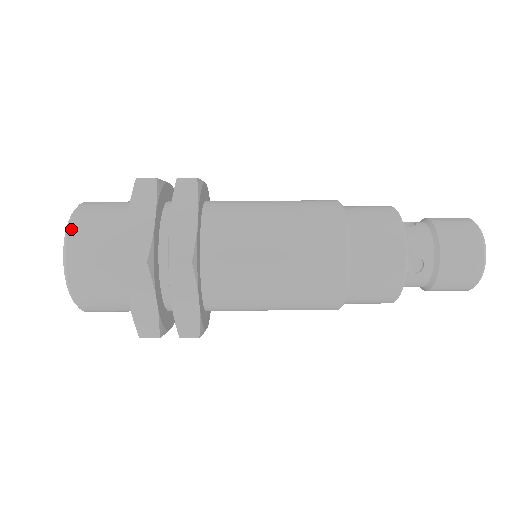
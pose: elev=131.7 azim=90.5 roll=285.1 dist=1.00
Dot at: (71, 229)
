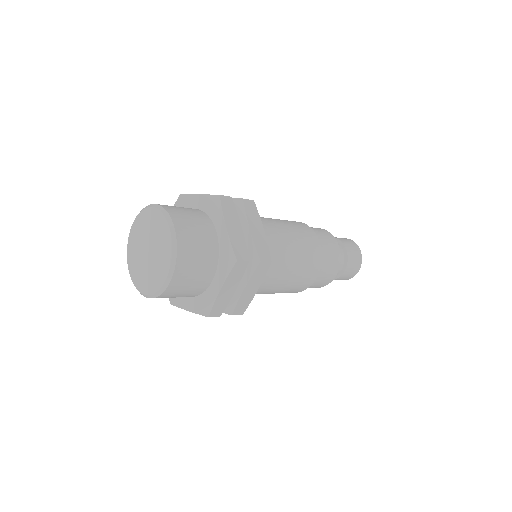
Dot at: (157, 204)
